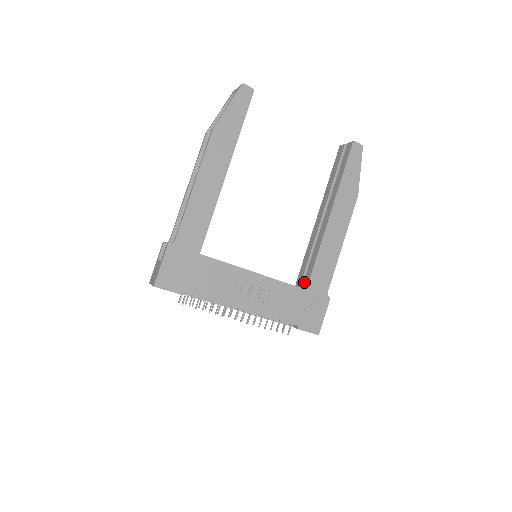
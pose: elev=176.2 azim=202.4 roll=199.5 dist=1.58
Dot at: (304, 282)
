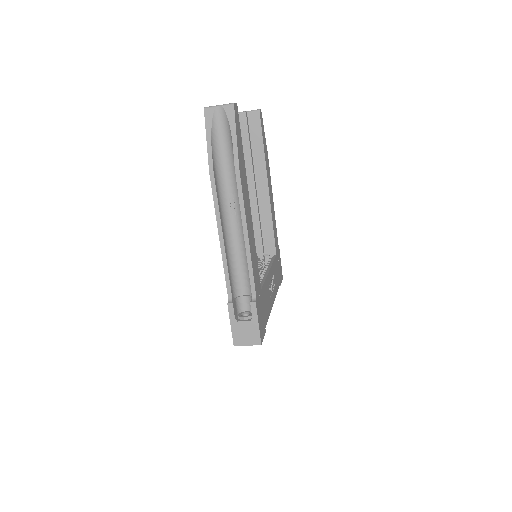
Dot at: (269, 249)
